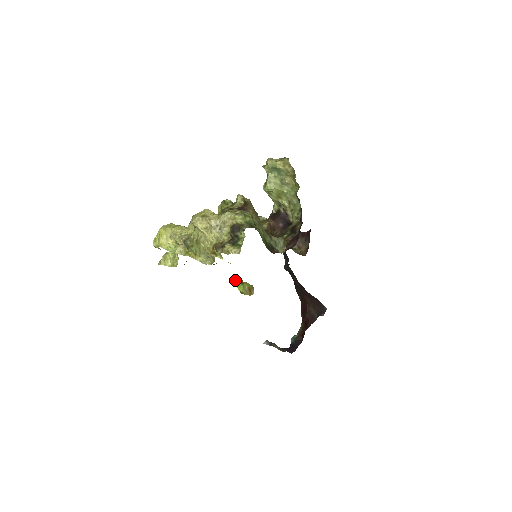
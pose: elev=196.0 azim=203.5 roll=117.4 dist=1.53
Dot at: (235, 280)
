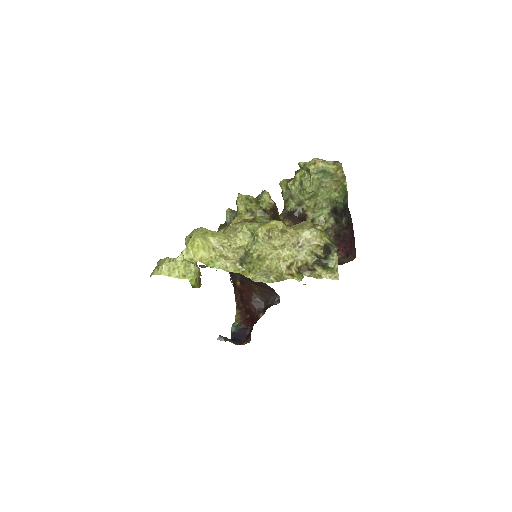
Dot at: occluded
